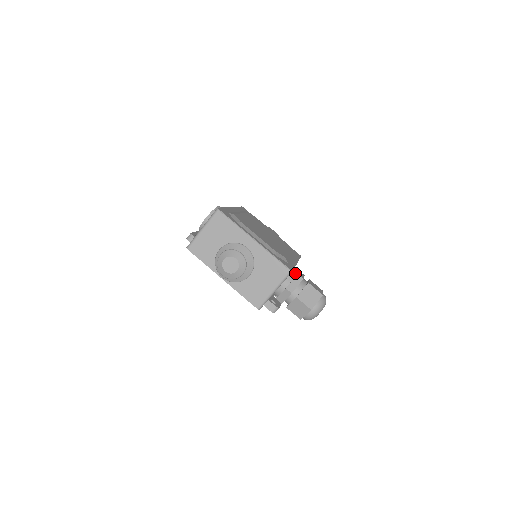
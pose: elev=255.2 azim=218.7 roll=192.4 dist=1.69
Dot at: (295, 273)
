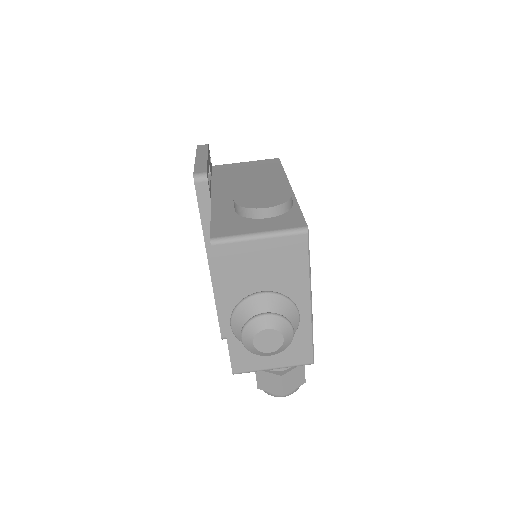
Dot at: occluded
